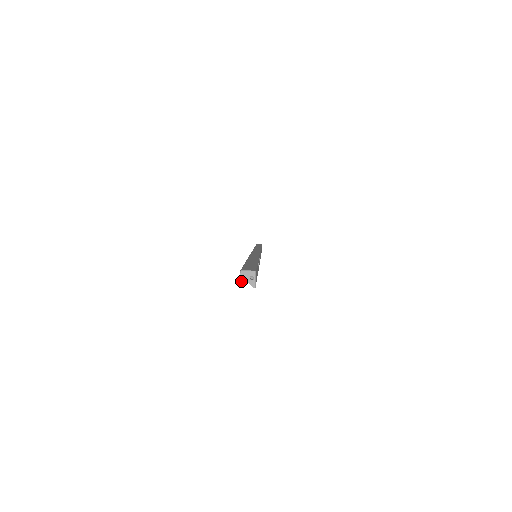
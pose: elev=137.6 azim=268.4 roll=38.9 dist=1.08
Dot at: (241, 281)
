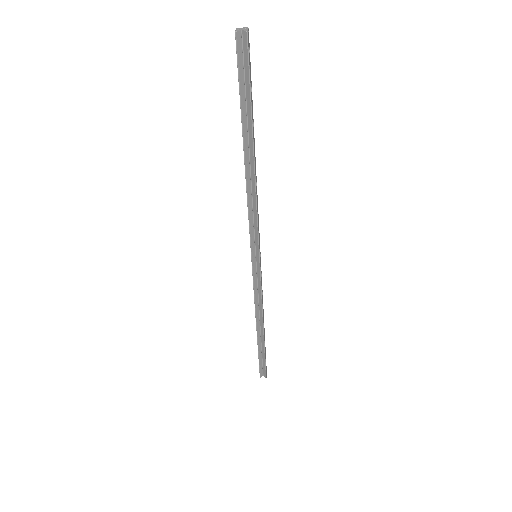
Dot at: (236, 30)
